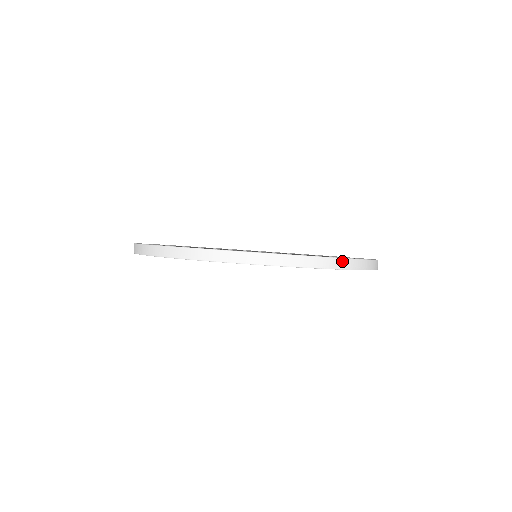
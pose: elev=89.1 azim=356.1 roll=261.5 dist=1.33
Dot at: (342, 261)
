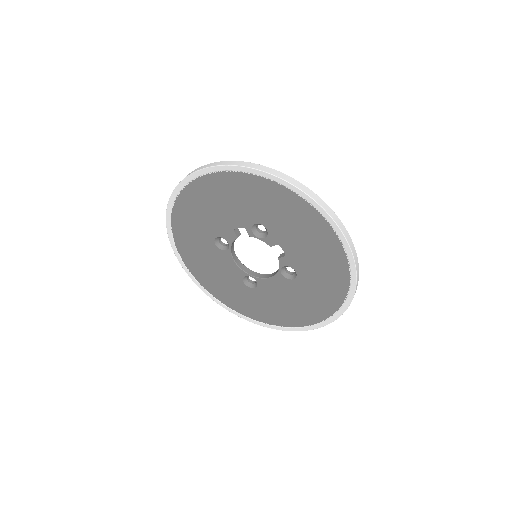
Dot at: (358, 272)
